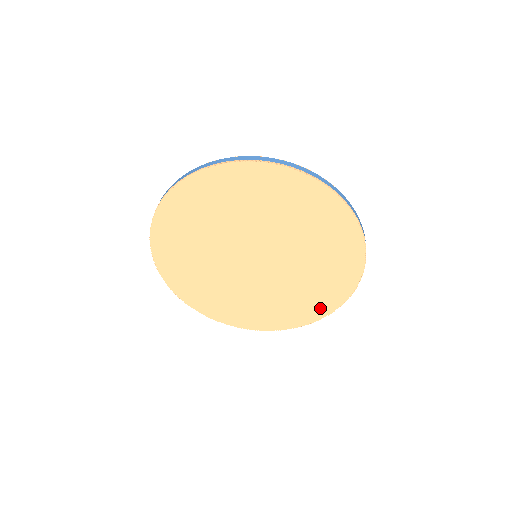
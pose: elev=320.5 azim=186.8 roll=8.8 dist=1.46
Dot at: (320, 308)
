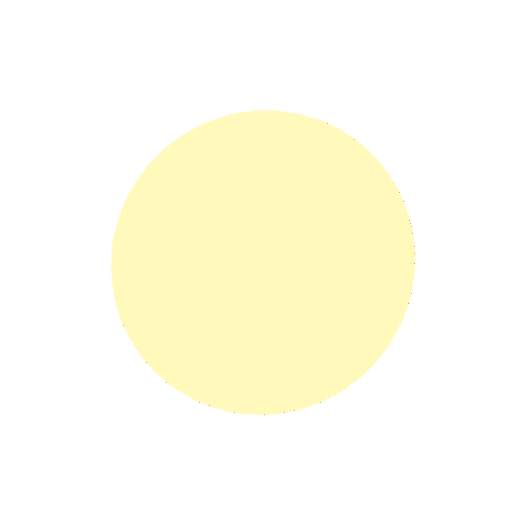
Dot at: (391, 234)
